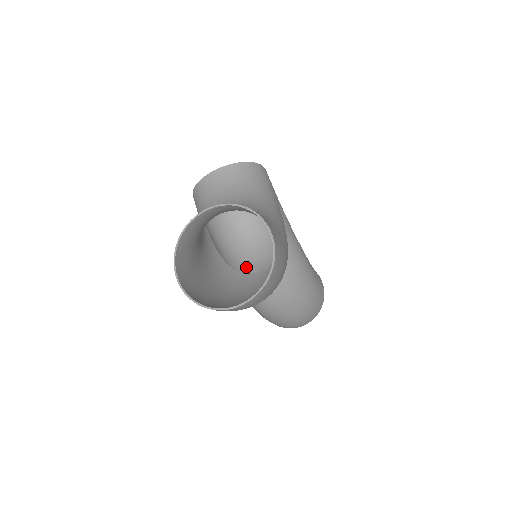
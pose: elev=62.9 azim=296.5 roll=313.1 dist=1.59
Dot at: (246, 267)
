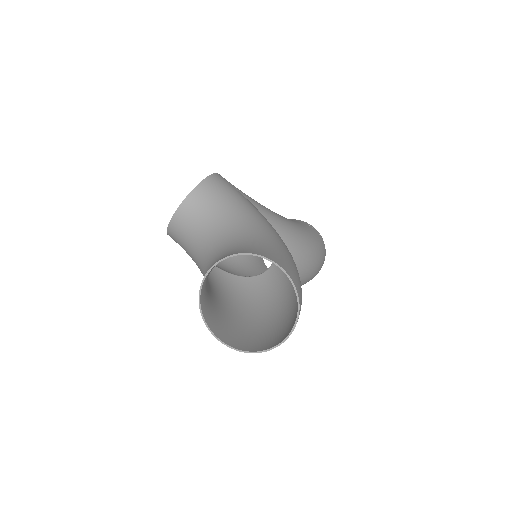
Dot at: (245, 256)
